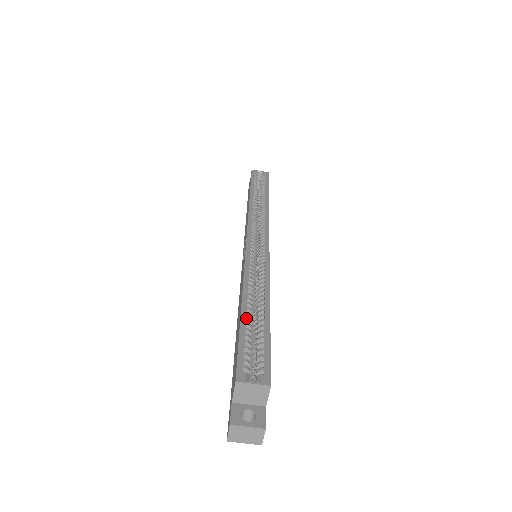
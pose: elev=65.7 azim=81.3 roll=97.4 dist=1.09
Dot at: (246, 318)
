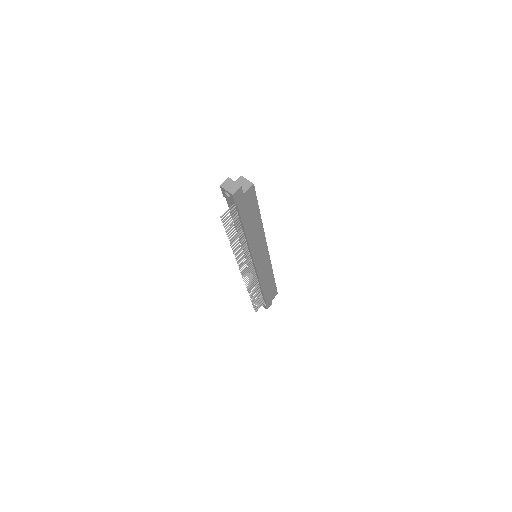
Dot at: occluded
